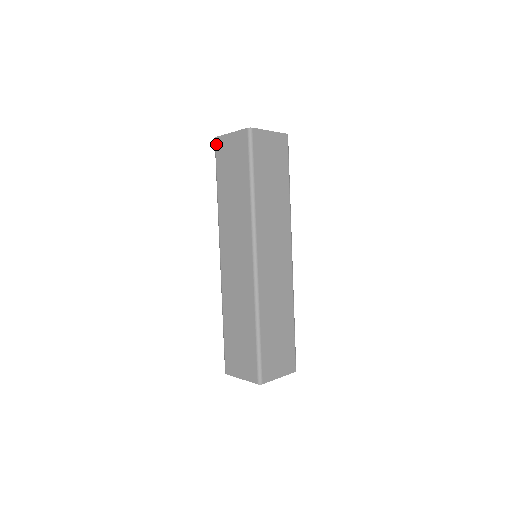
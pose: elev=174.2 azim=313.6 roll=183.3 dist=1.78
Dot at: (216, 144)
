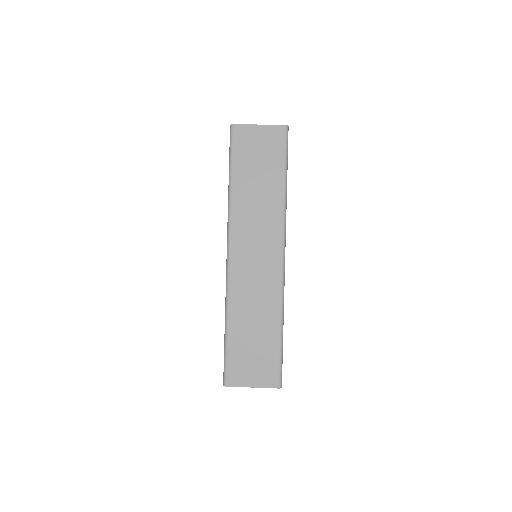
Dot at: occluded
